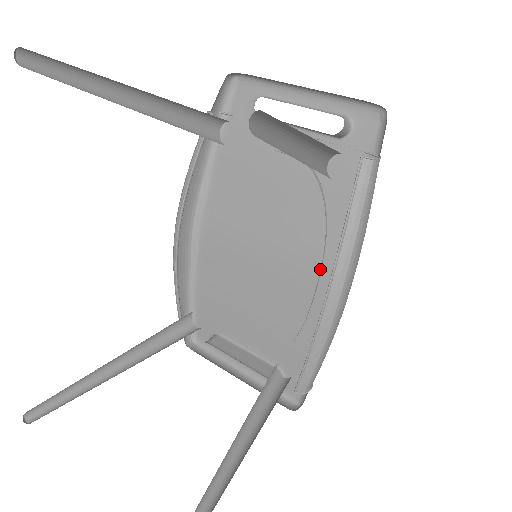
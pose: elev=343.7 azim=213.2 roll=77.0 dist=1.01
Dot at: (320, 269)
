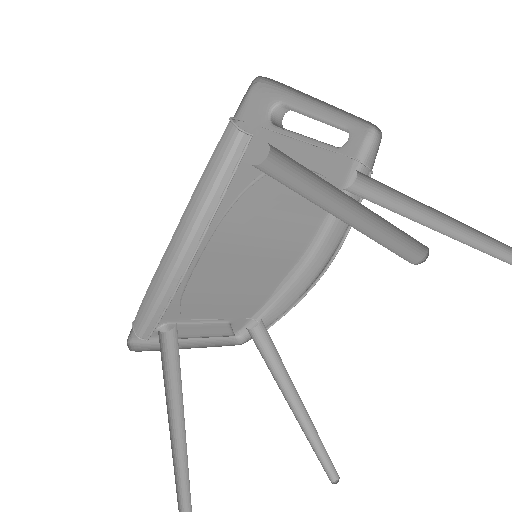
Dot at: (295, 246)
